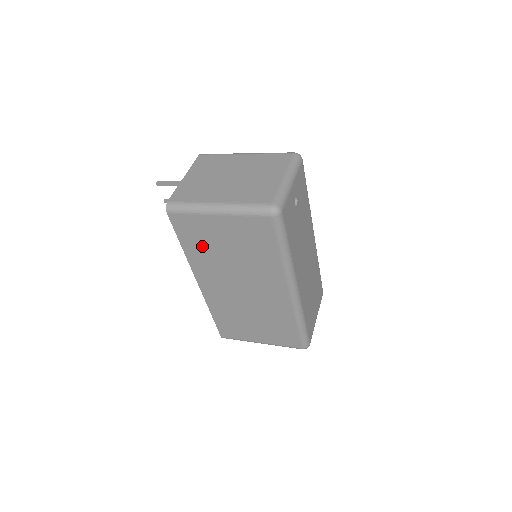
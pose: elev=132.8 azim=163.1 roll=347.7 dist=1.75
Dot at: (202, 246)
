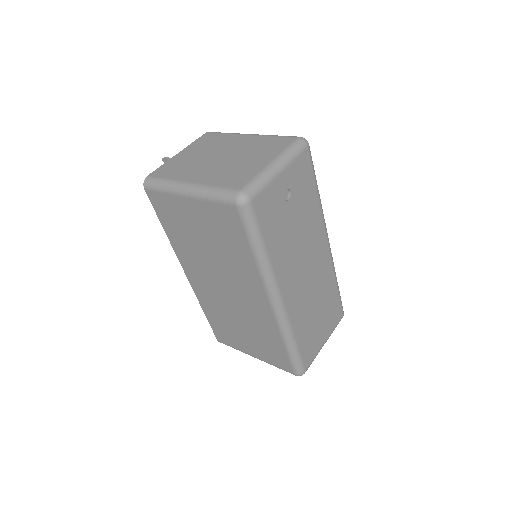
Dot at: (181, 232)
